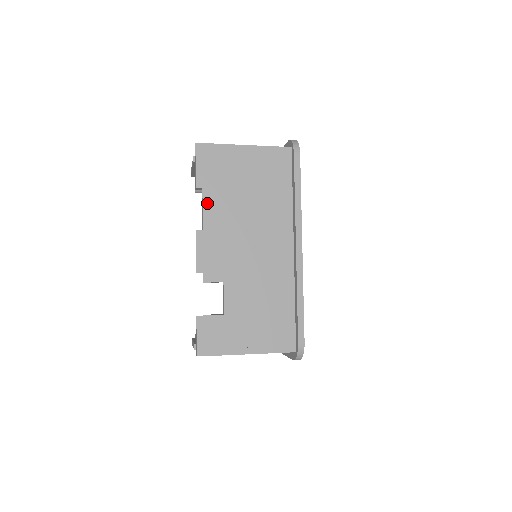
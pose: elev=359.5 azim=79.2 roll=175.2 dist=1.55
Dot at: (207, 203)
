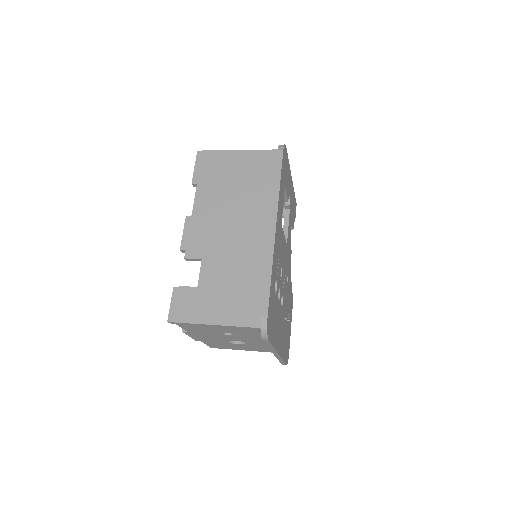
Dot at: (199, 195)
